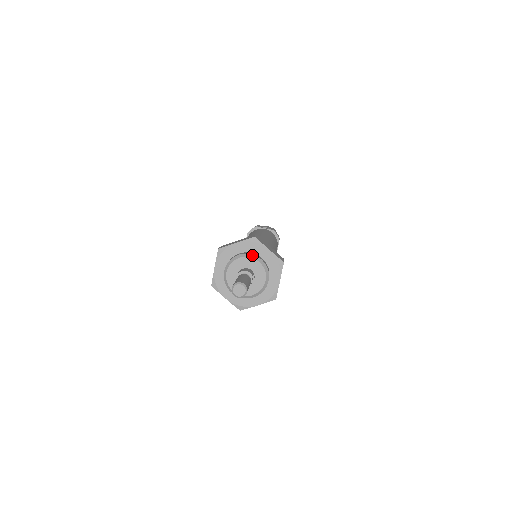
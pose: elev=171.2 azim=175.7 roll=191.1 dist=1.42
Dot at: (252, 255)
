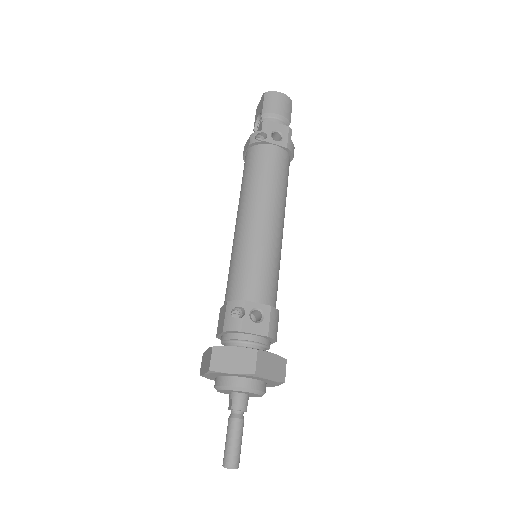
Dot at: (249, 390)
